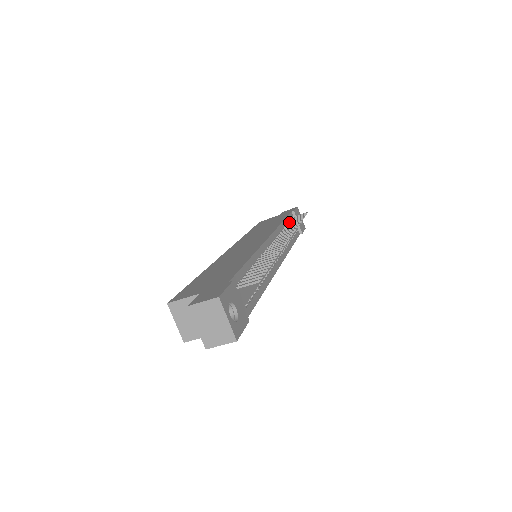
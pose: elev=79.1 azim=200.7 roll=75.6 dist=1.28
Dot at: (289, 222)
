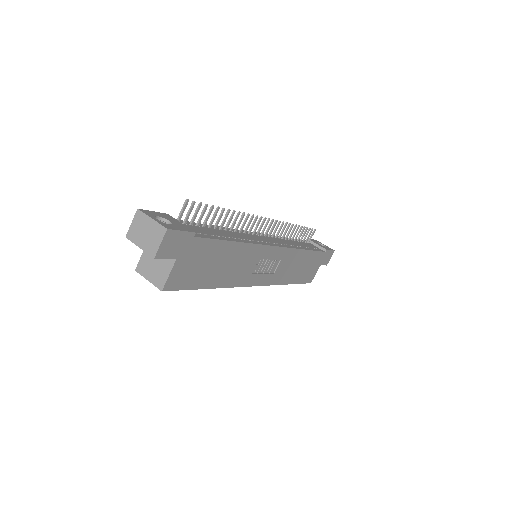
Dot at: (297, 239)
